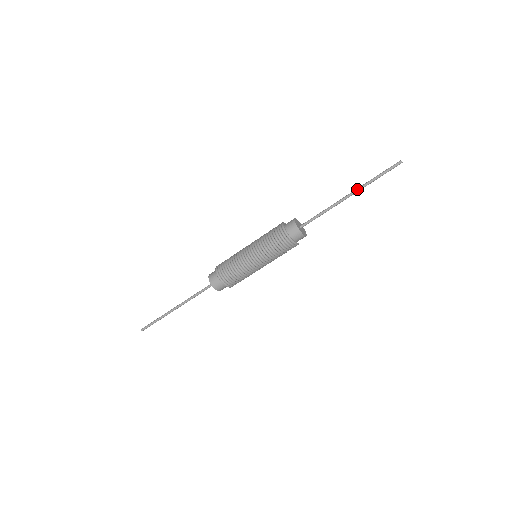
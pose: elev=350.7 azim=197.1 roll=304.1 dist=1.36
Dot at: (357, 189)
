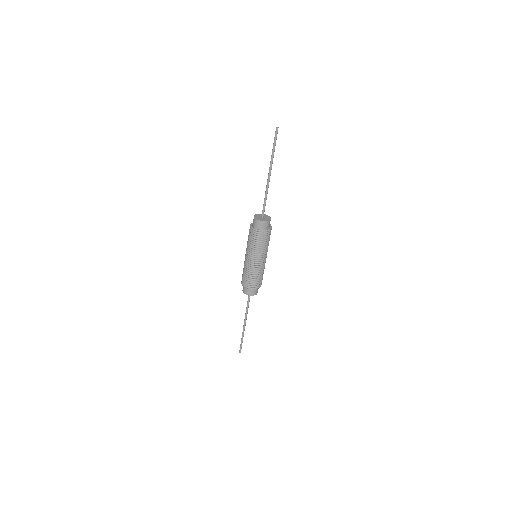
Dot at: (271, 167)
